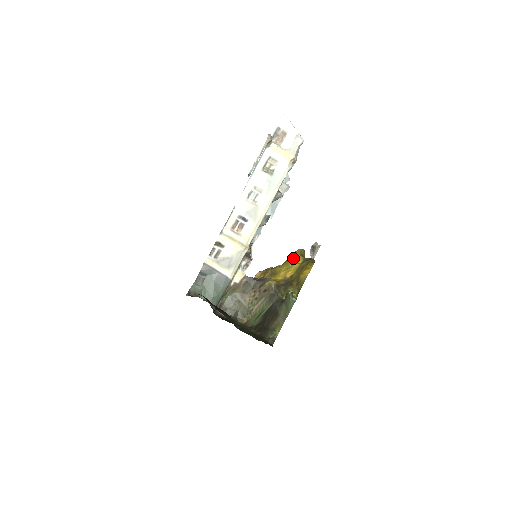
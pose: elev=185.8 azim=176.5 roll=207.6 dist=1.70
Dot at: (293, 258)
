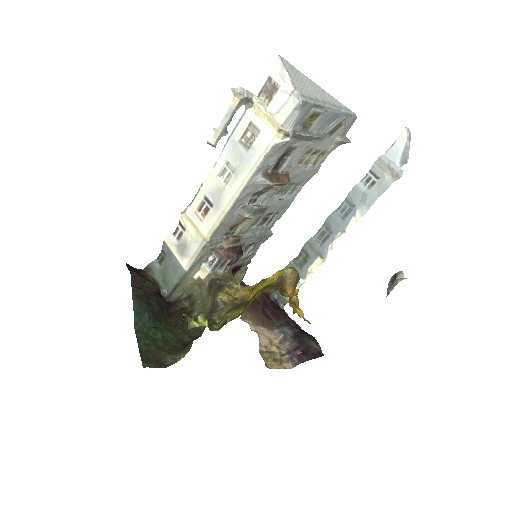
Dot at: occluded
